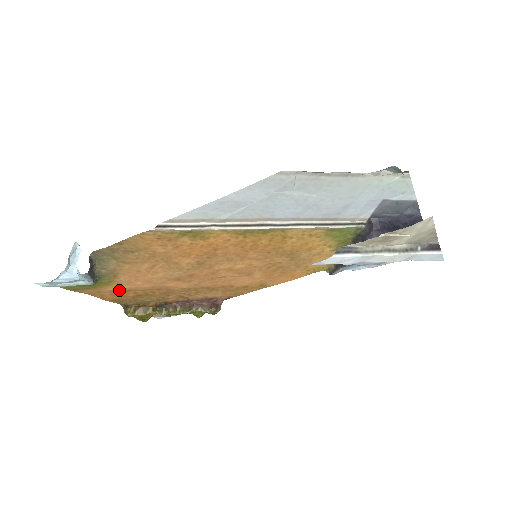
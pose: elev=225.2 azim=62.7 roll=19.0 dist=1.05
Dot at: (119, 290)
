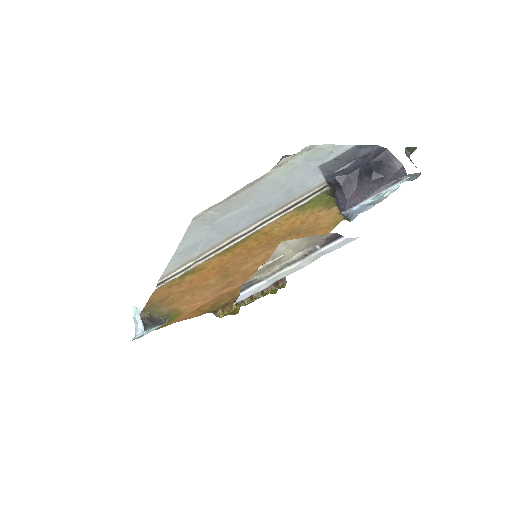
Dot at: (194, 311)
